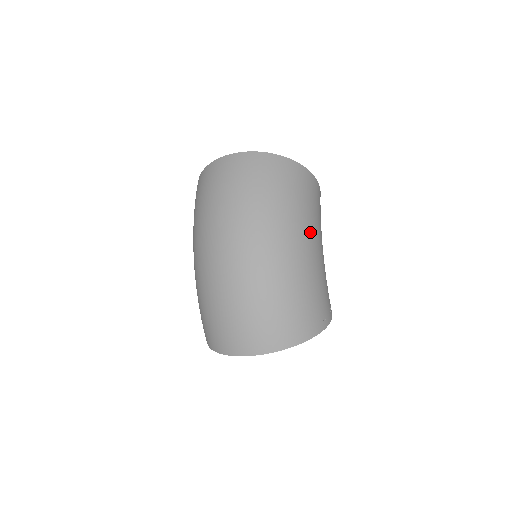
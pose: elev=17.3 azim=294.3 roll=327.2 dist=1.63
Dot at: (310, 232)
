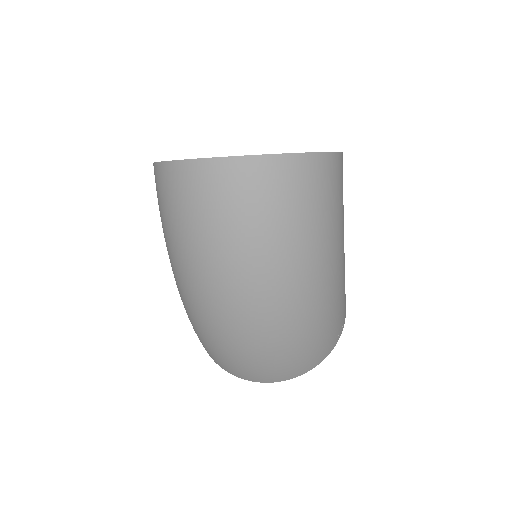
Dot at: (339, 249)
